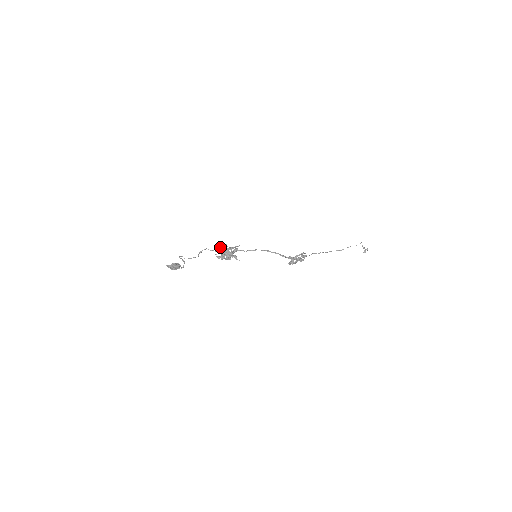
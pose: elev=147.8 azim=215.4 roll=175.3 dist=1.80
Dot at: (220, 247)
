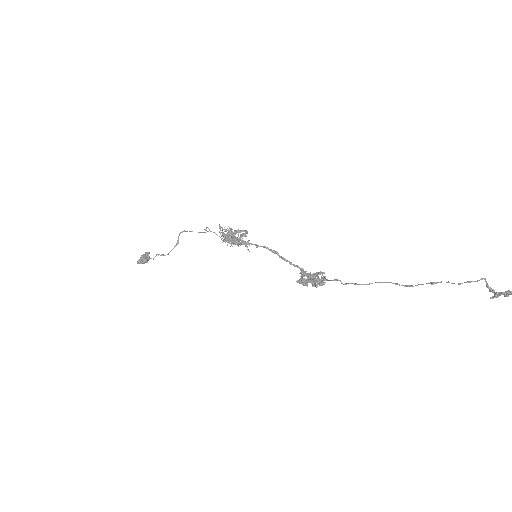
Dot at: (220, 229)
